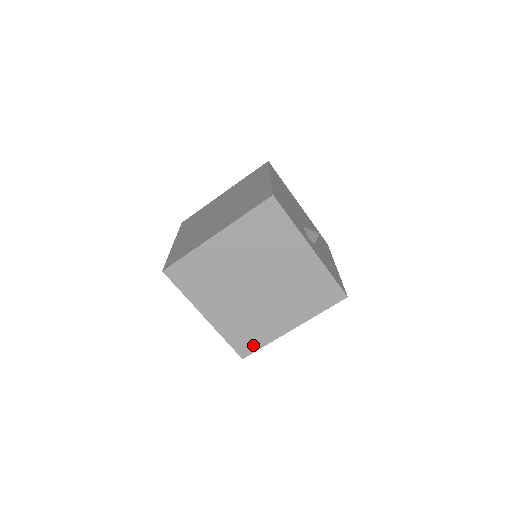
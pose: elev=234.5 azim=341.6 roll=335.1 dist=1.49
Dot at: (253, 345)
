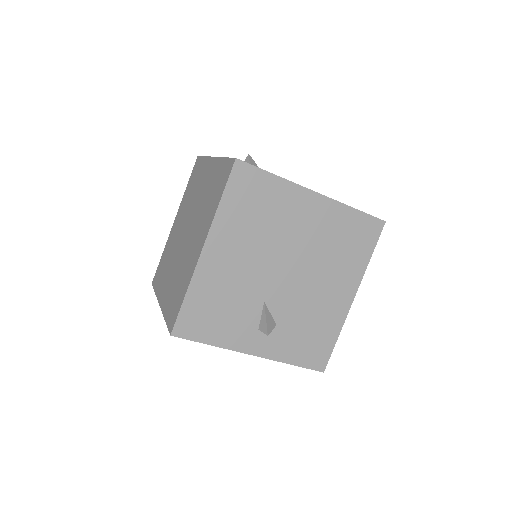
Dot at: occluded
